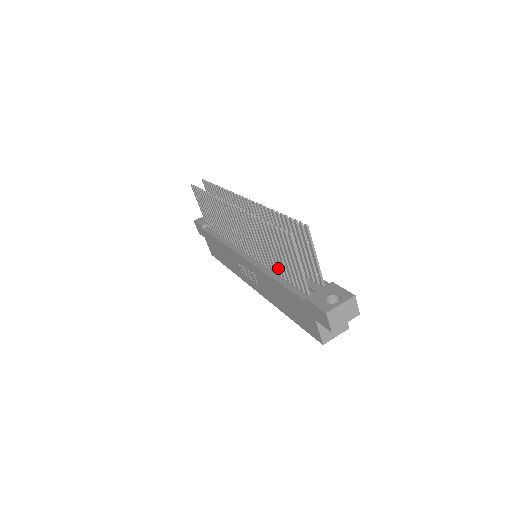
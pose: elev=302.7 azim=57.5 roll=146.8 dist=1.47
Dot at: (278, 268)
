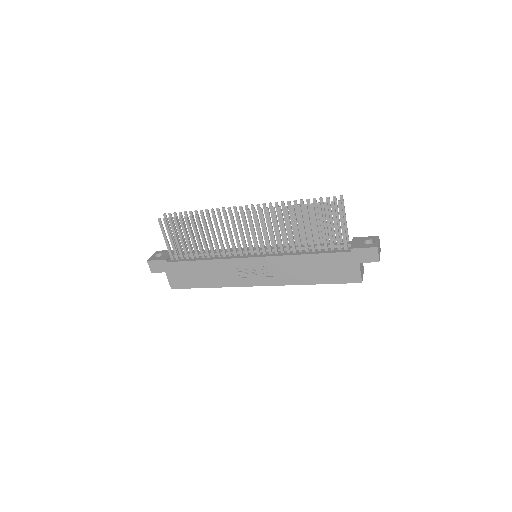
Dot at: (307, 244)
